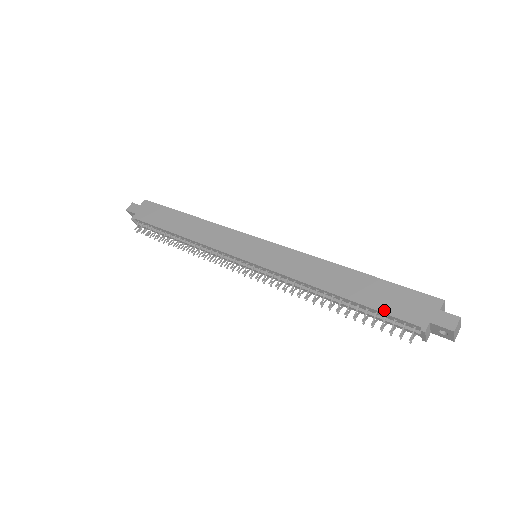
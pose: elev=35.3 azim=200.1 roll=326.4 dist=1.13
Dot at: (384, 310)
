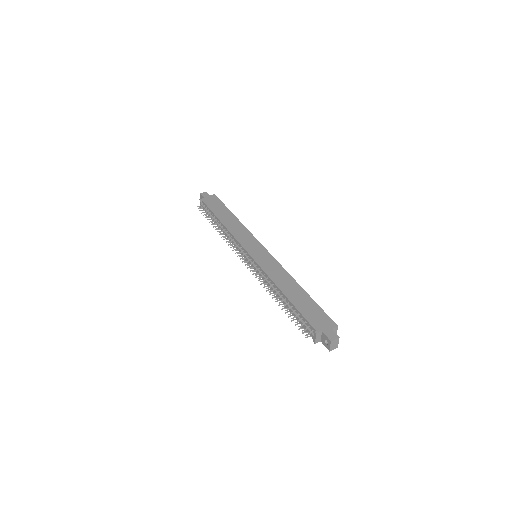
Dot at: (303, 314)
